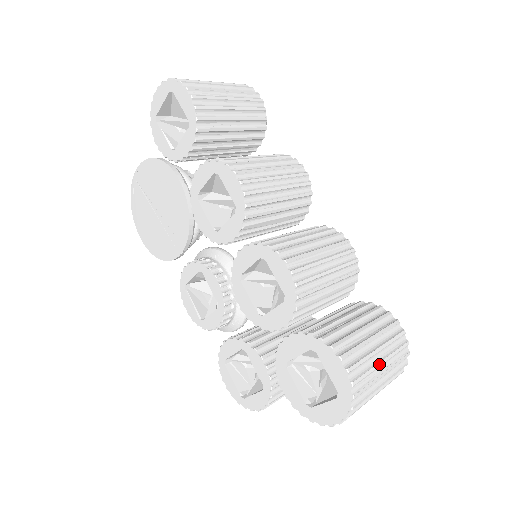
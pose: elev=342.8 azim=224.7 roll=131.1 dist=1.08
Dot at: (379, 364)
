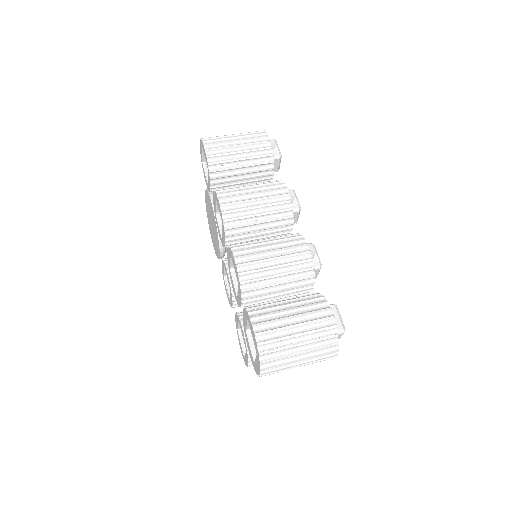
Dot at: (292, 336)
